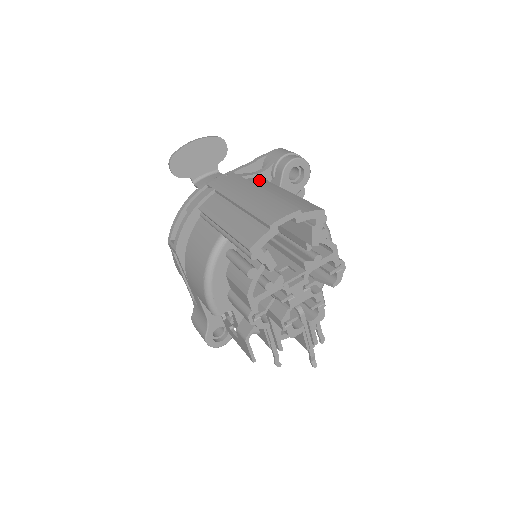
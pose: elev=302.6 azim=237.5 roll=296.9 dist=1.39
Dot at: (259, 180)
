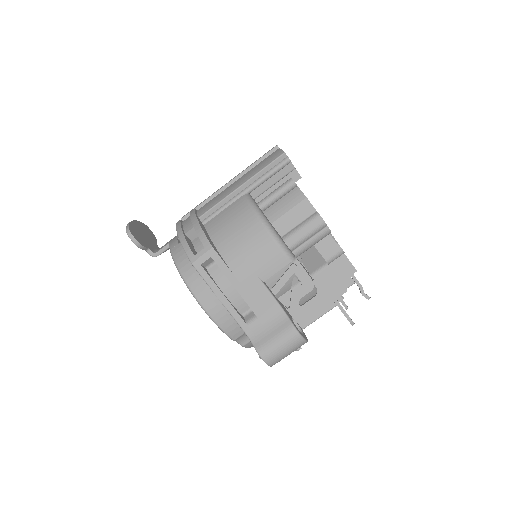
Dot at: occluded
